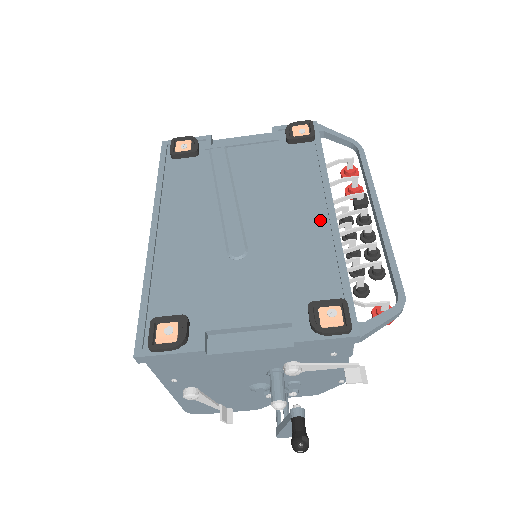
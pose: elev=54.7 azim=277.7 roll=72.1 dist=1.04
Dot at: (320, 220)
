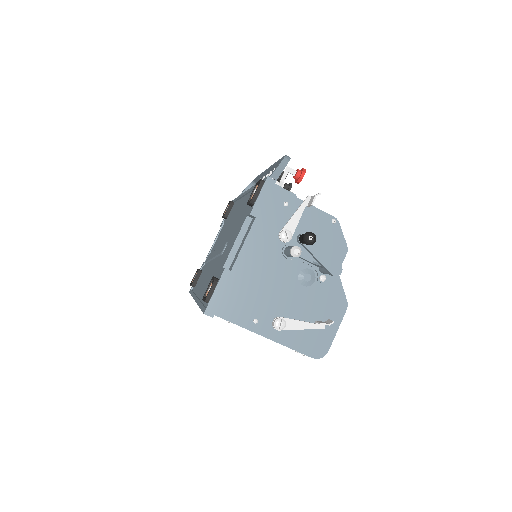
Dot at: (245, 199)
